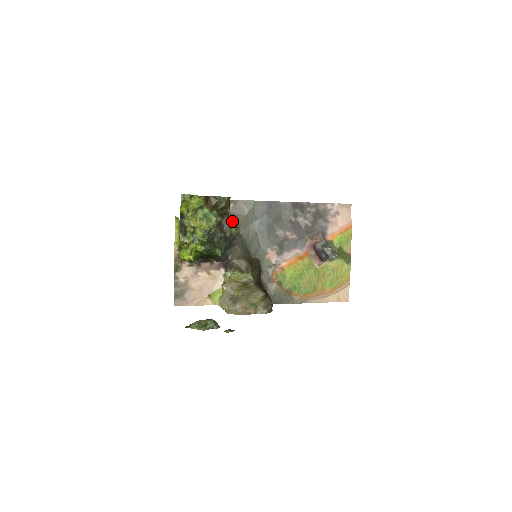
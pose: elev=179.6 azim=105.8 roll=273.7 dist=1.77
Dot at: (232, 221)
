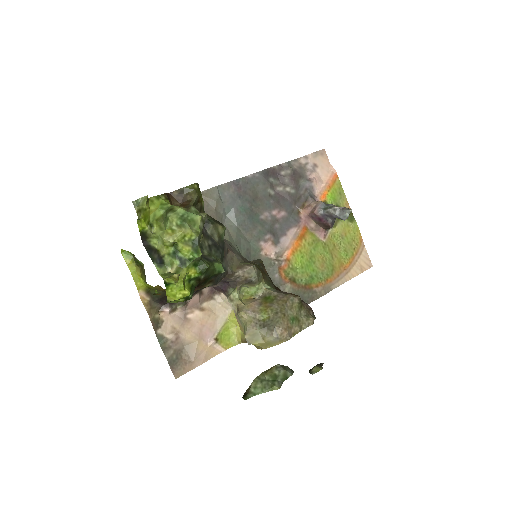
Dot at: (212, 218)
